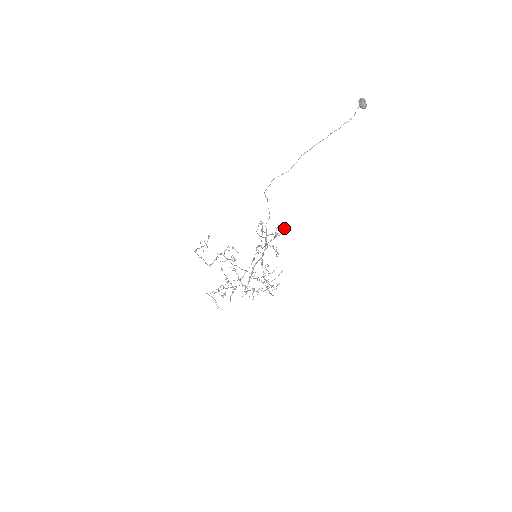
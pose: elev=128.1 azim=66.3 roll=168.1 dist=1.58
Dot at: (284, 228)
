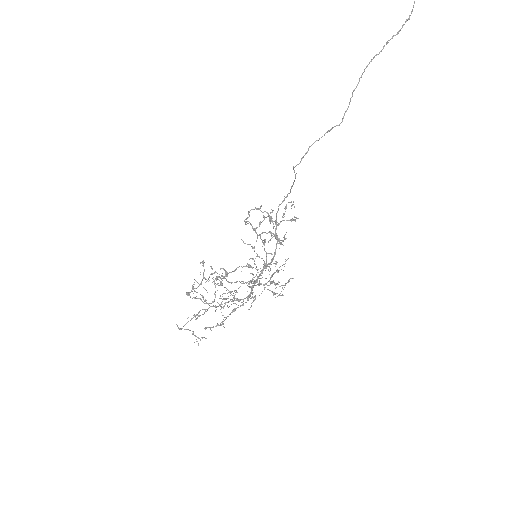
Dot at: (293, 204)
